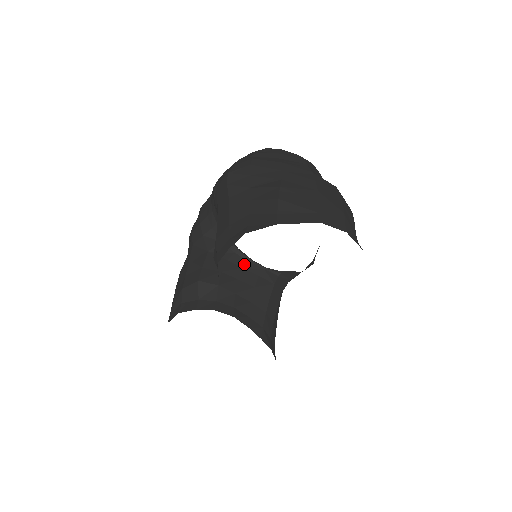
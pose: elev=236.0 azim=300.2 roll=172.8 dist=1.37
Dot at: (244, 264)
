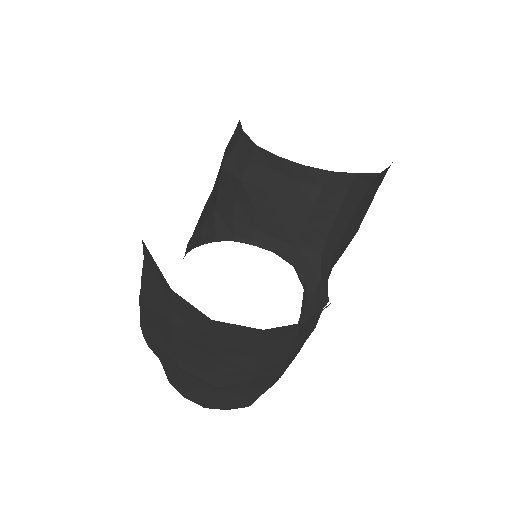
Dot at: occluded
